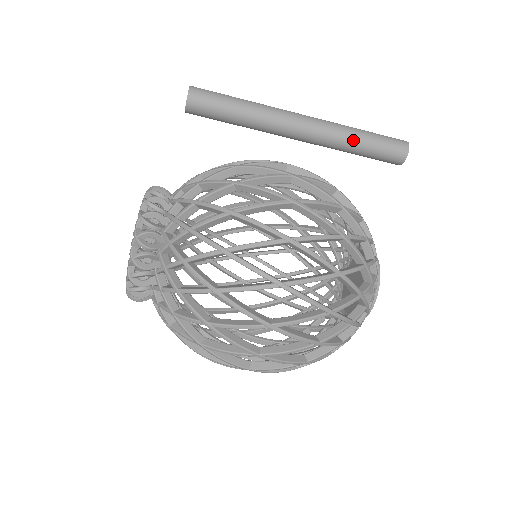
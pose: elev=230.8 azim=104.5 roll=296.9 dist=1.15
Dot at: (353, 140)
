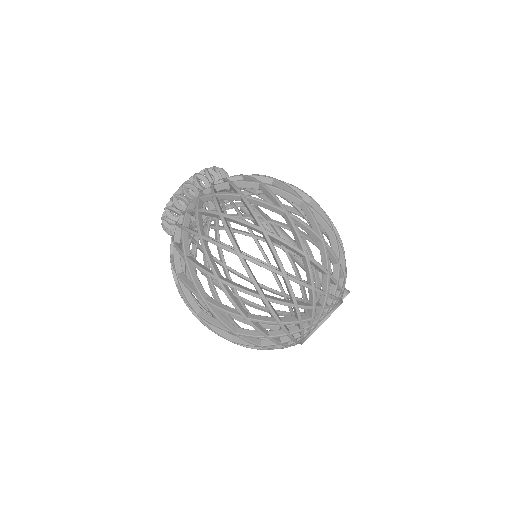
Dot at: occluded
